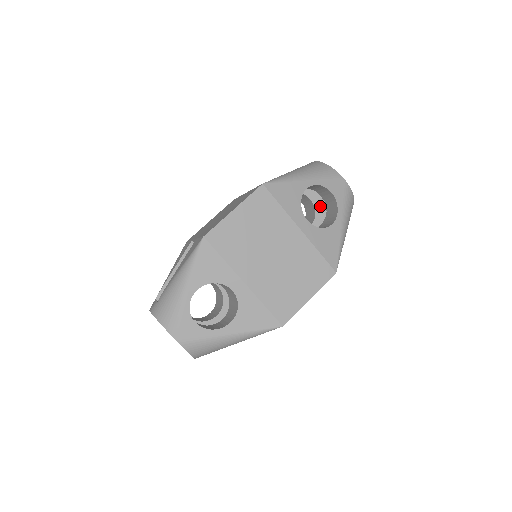
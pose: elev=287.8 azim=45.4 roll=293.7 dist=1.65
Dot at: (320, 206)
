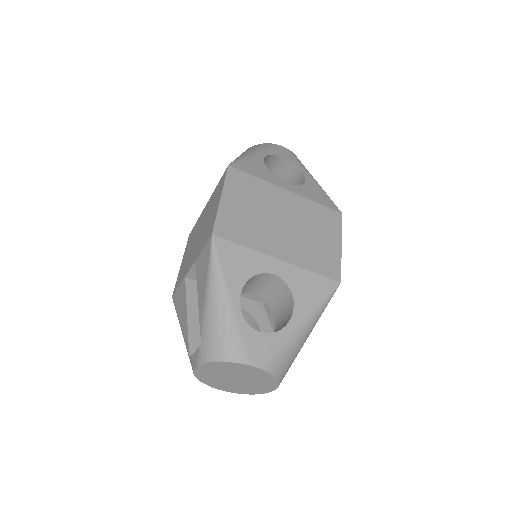
Dot at: occluded
